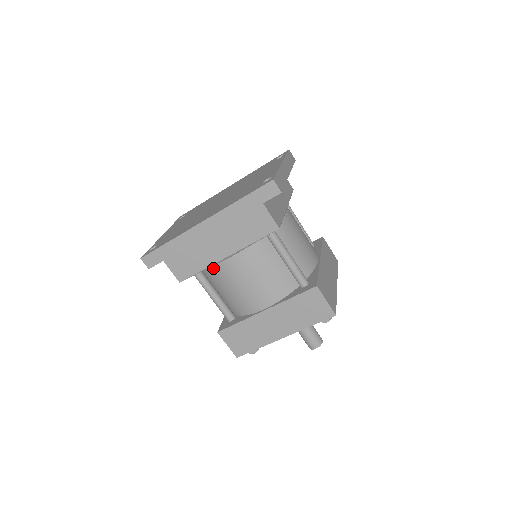
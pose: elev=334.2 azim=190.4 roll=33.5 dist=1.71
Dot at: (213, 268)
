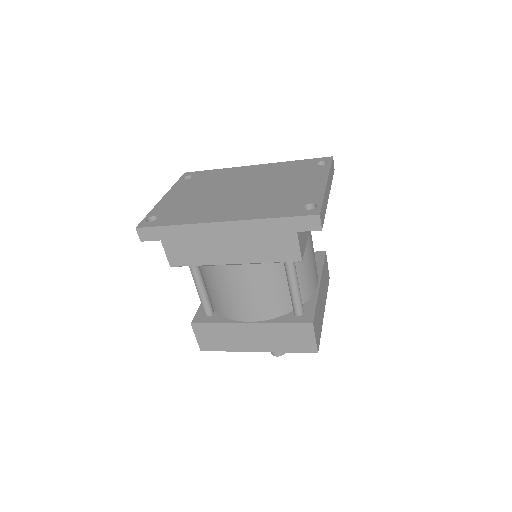
Dot at: occluded
